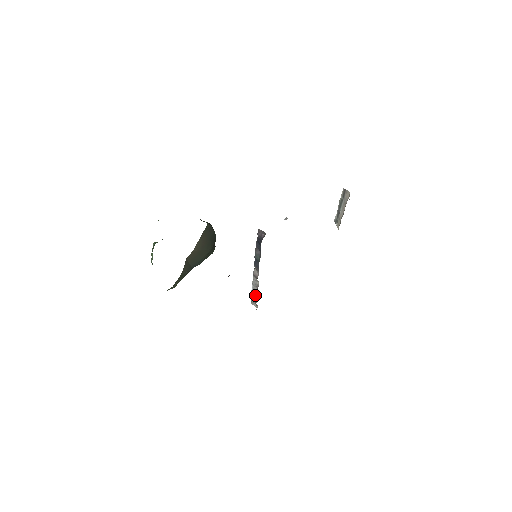
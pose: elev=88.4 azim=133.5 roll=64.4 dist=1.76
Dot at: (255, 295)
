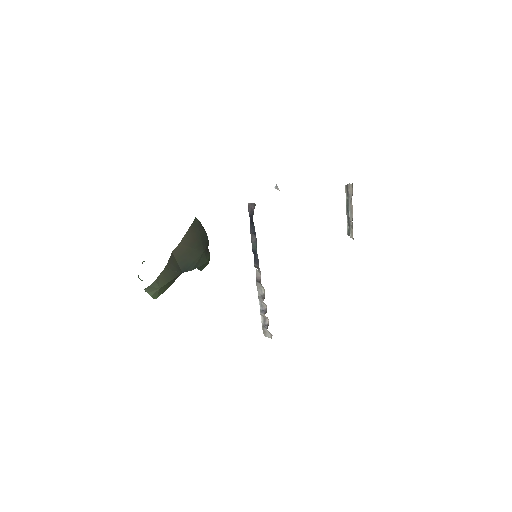
Dot at: (264, 314)
